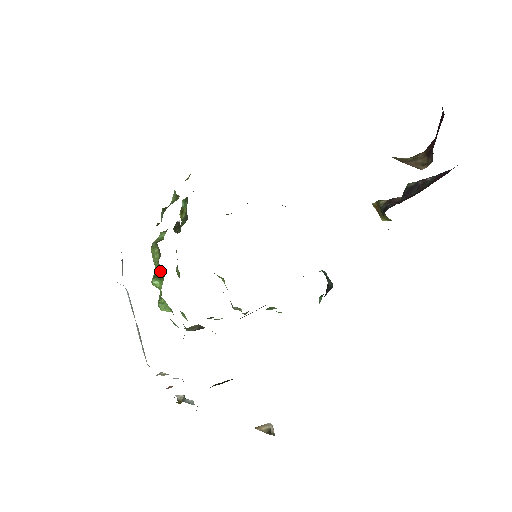
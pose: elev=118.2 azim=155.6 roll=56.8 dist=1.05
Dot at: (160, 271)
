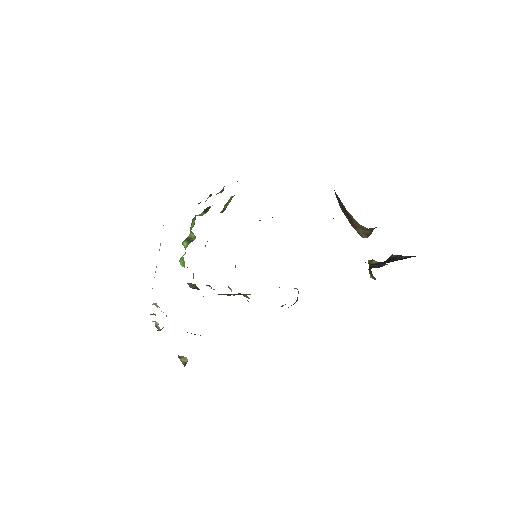
Dot at: (192, 237)
